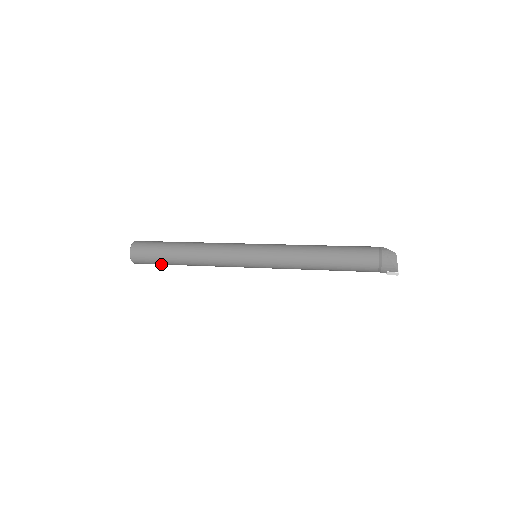
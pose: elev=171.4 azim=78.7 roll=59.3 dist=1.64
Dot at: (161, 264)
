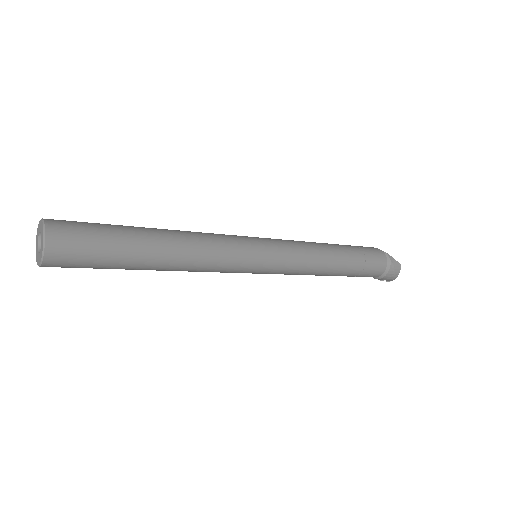
Dot at: occluded
